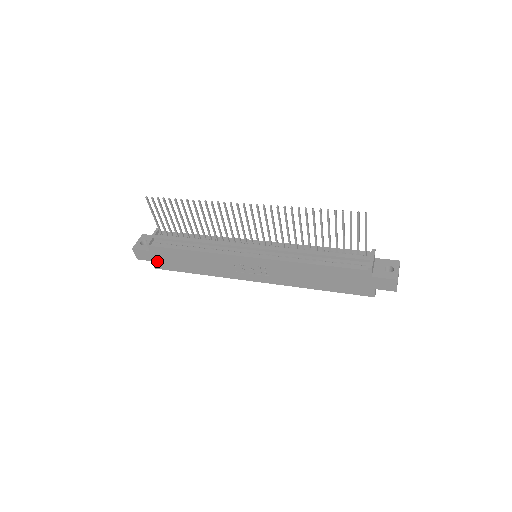
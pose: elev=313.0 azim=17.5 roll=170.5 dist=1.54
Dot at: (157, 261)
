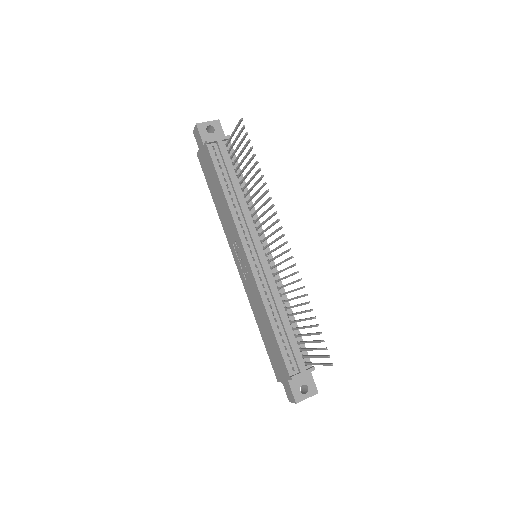
Dot at: (202, 155)
